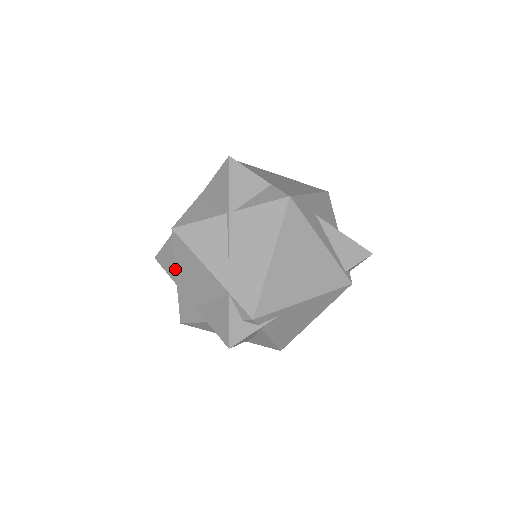
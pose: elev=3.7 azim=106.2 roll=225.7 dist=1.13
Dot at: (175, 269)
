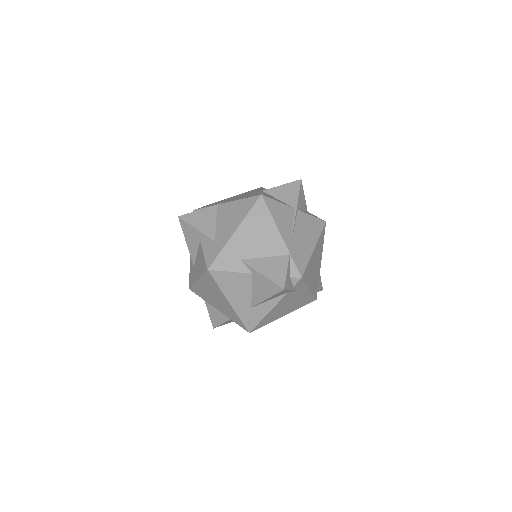
Dot at: (240, 224)
